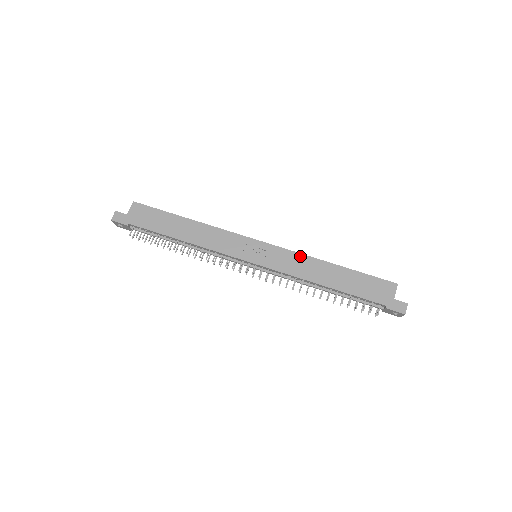
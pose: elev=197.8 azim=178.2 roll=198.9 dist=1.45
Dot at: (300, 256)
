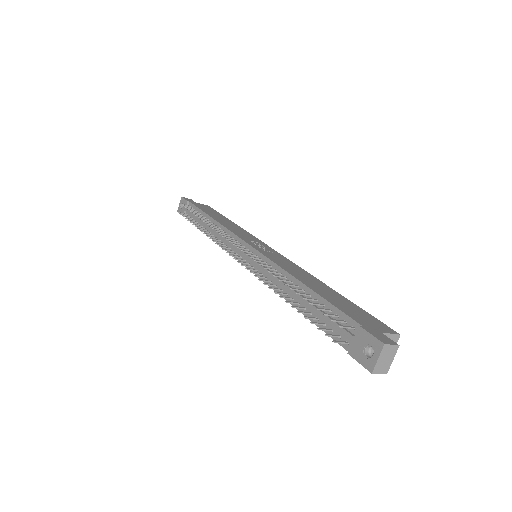
Dot at: (300, 268)
